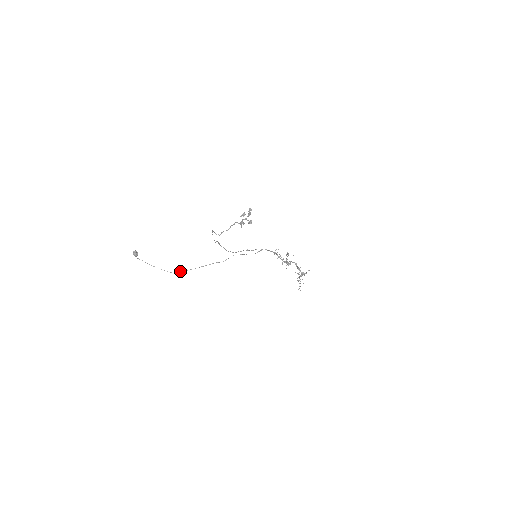
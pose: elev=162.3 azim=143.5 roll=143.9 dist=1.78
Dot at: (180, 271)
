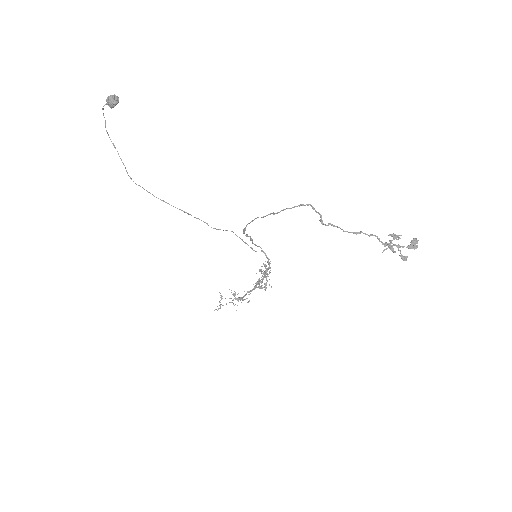
Dot at: occluded
